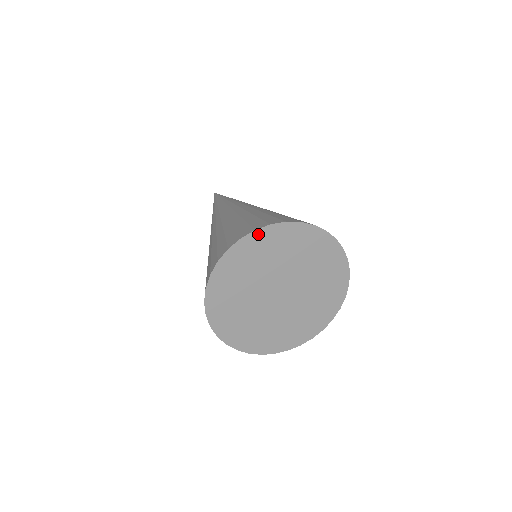
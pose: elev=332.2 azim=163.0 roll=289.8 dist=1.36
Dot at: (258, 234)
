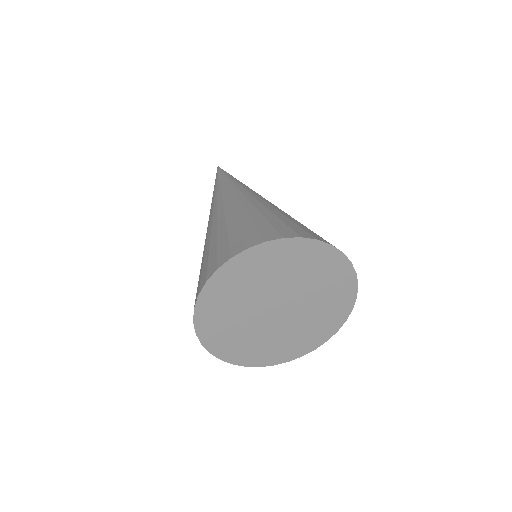
Dot at: (328, 250)
